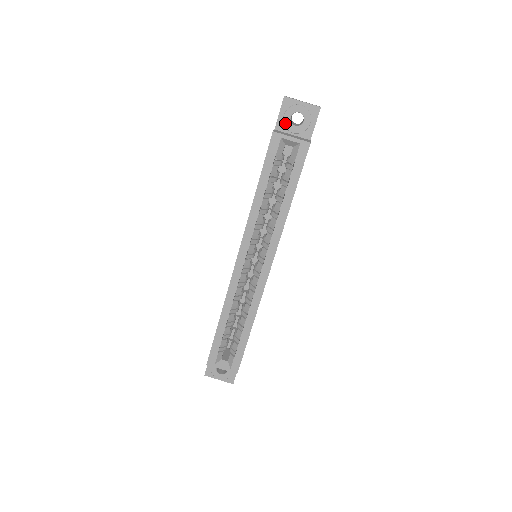
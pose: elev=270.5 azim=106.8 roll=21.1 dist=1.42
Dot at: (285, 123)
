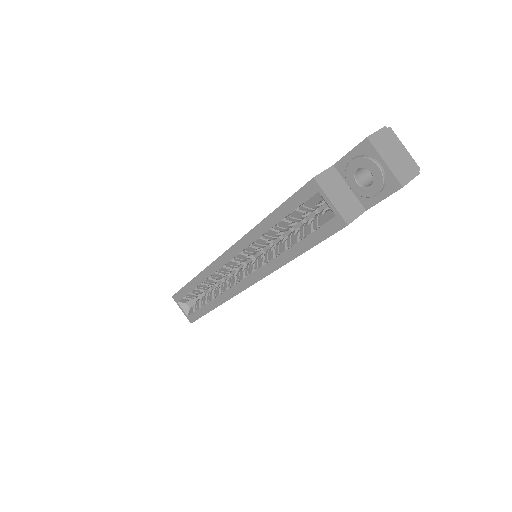
Dot at: (347, 170)
